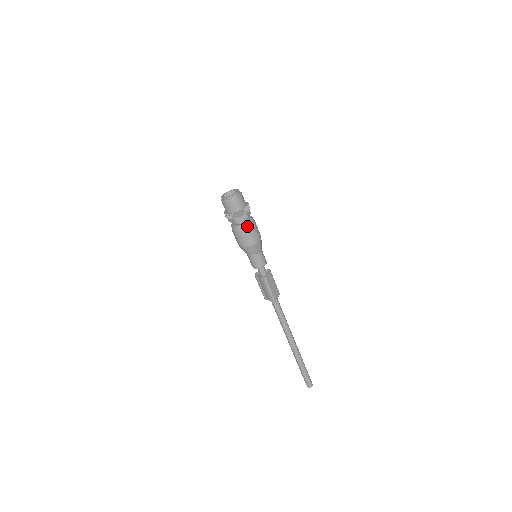
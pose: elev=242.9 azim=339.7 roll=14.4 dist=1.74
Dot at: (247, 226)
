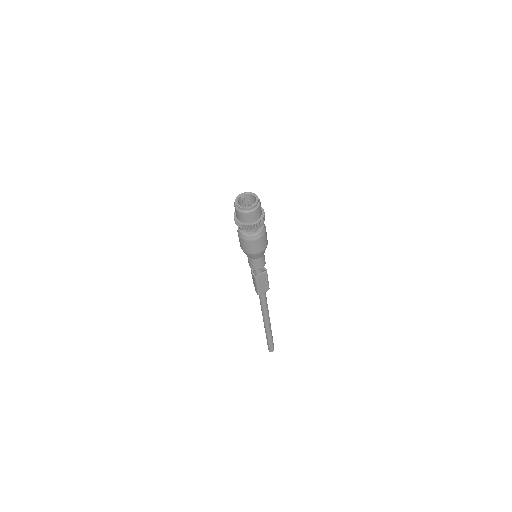
Dot at: (251, 238)
